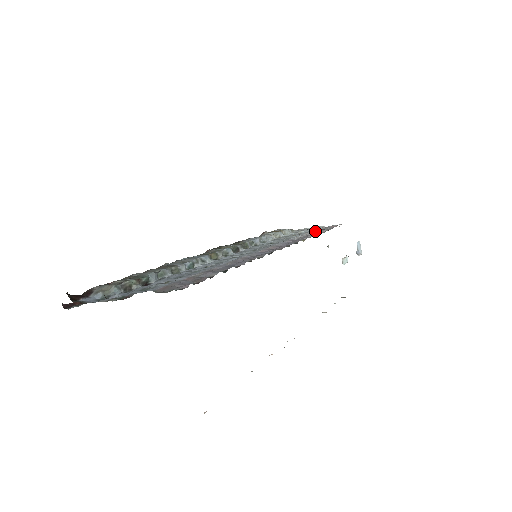
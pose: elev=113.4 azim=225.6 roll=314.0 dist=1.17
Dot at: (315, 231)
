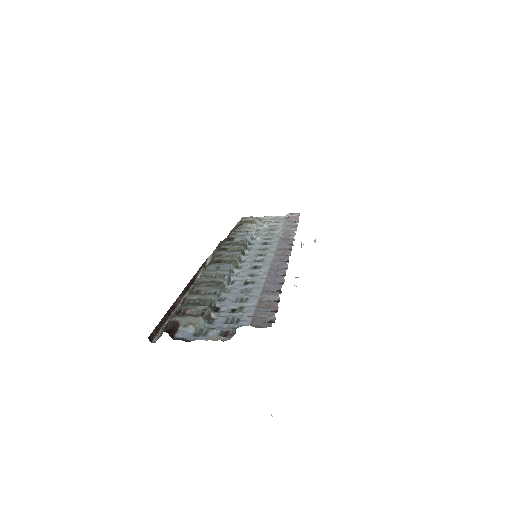
Dot at: (287, 224)
